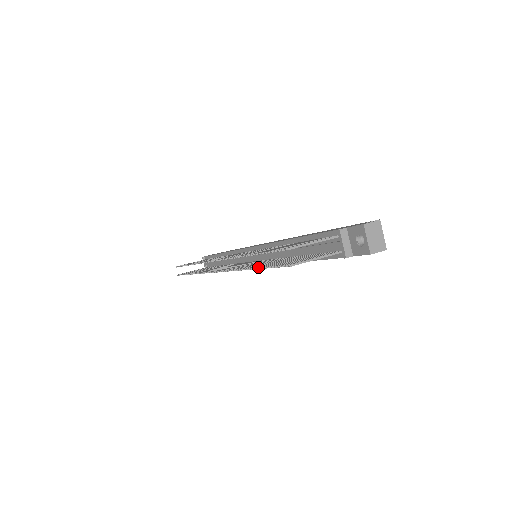
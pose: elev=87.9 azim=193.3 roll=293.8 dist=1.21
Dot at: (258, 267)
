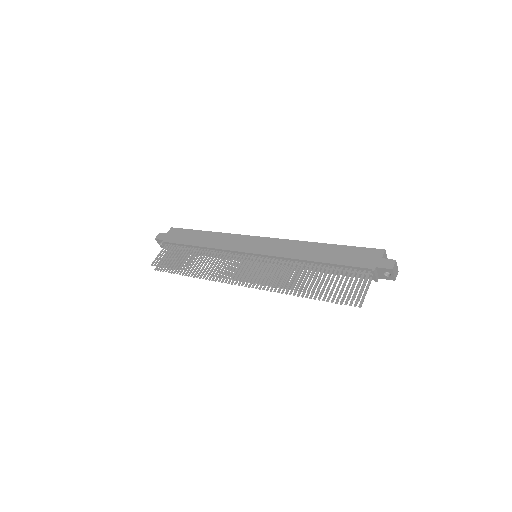
Dot at: occluded
